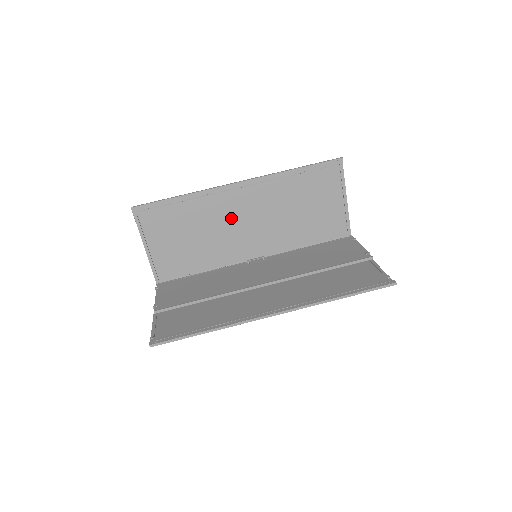
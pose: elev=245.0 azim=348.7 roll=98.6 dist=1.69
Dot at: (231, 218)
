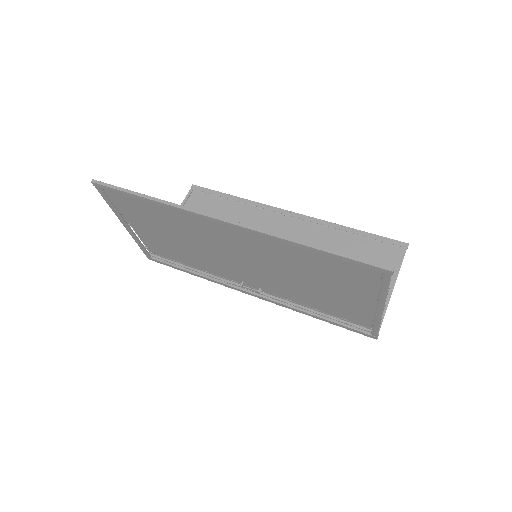
Dot at: occluded
